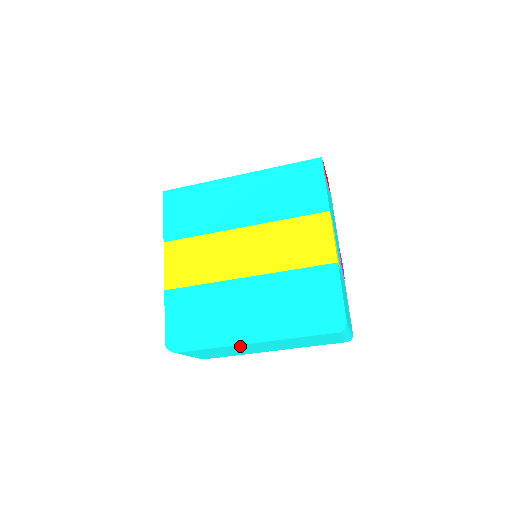
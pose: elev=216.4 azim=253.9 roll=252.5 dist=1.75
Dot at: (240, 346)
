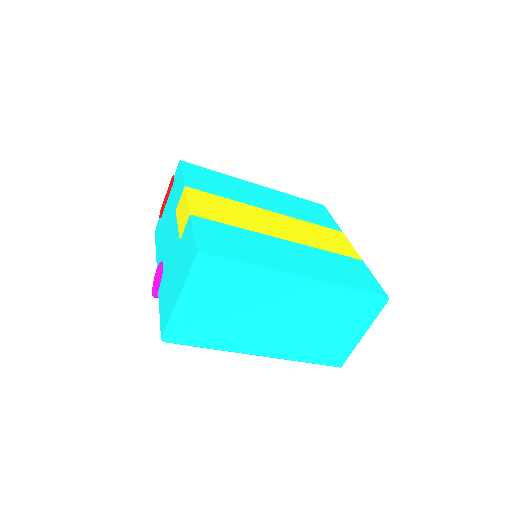
Dot at: (276, 295)
